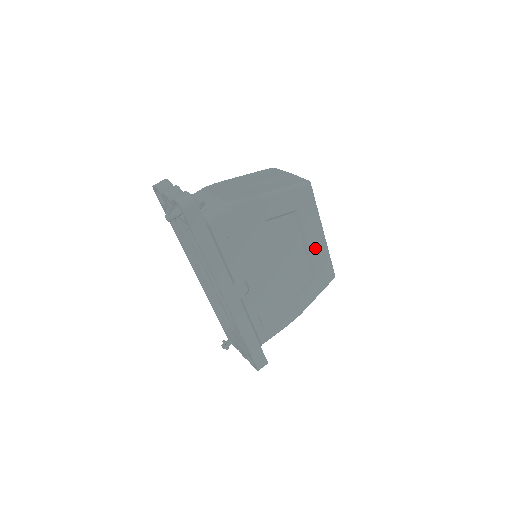
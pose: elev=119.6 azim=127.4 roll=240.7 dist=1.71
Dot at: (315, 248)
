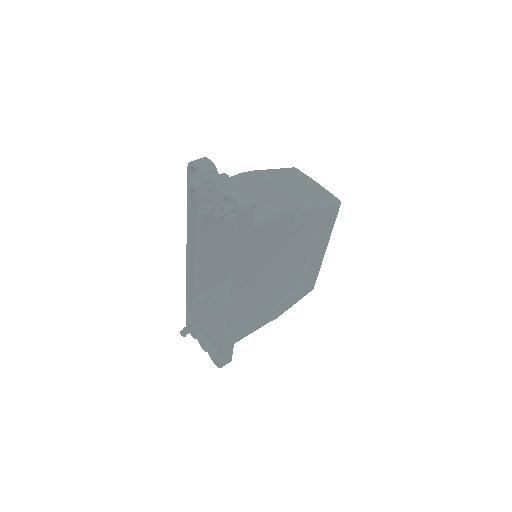
Dot at: (314, 262)
